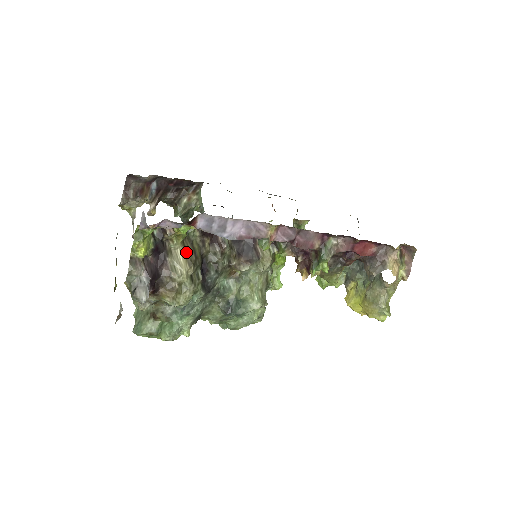
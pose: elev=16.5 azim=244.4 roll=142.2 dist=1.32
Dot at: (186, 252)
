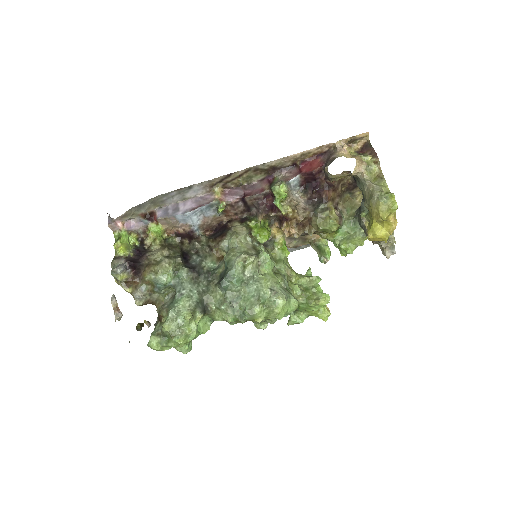
Dot at: (164, 247)
